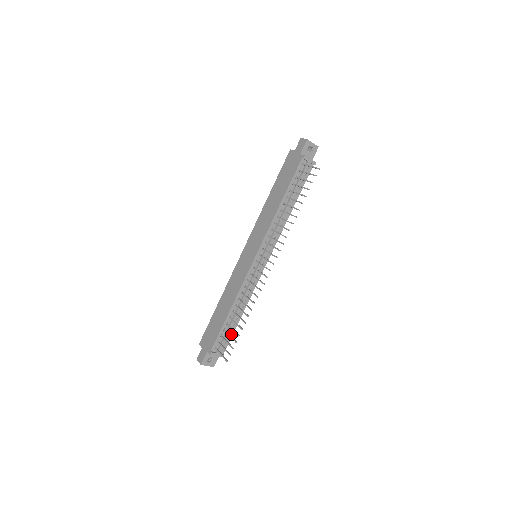
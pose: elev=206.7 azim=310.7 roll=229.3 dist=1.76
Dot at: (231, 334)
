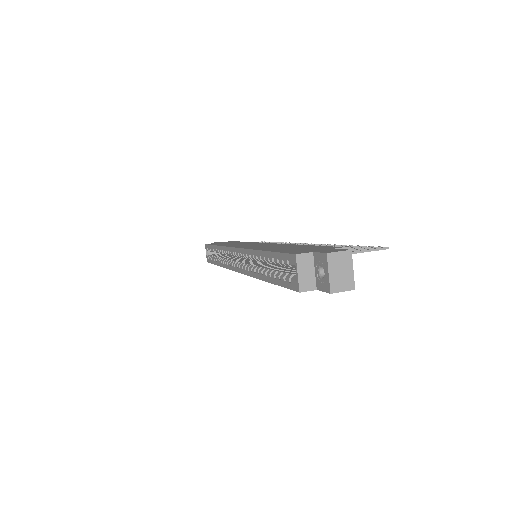
Dot at: occluded
